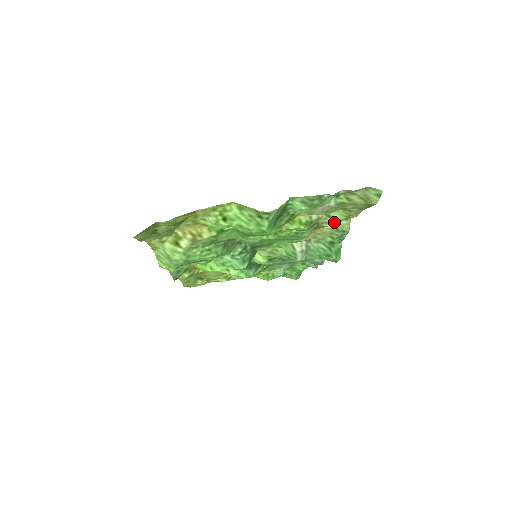
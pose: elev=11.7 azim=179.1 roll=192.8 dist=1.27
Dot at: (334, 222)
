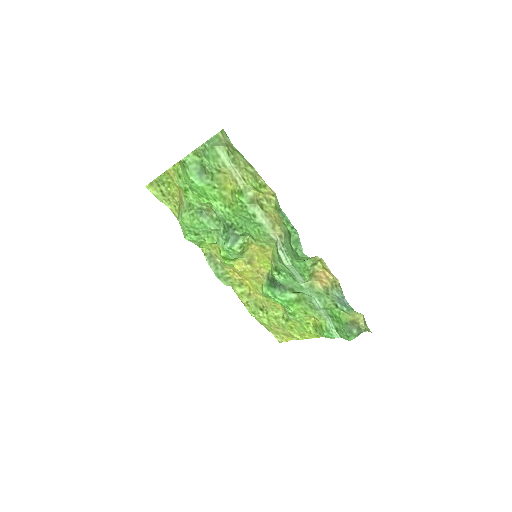
Dot at: (266, 198)
